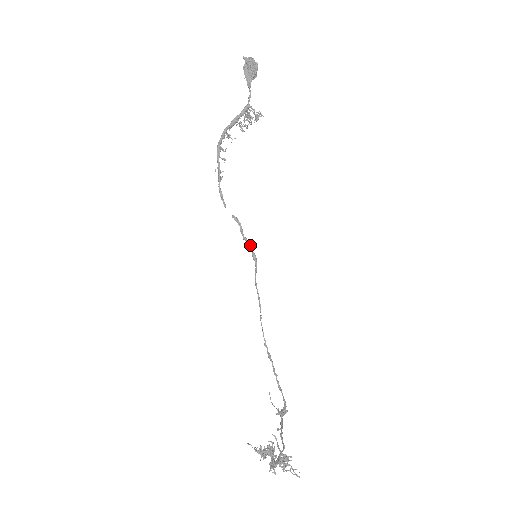
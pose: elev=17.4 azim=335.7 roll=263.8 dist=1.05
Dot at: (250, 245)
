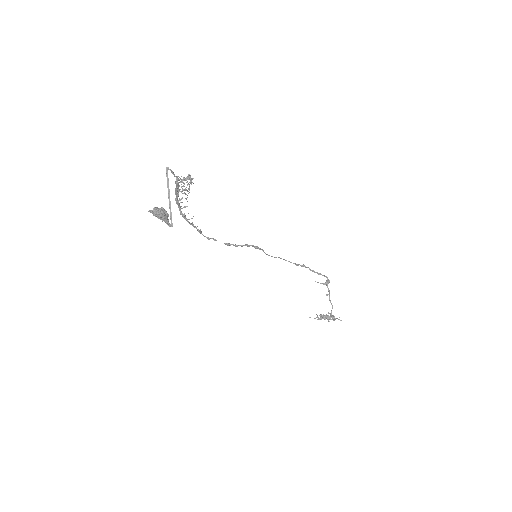
Dot at: (248, 246)
